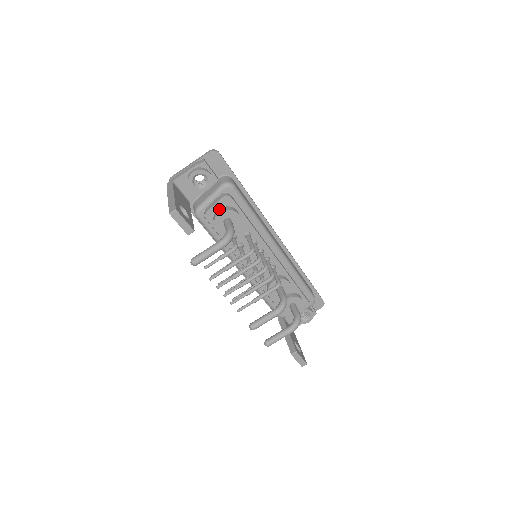
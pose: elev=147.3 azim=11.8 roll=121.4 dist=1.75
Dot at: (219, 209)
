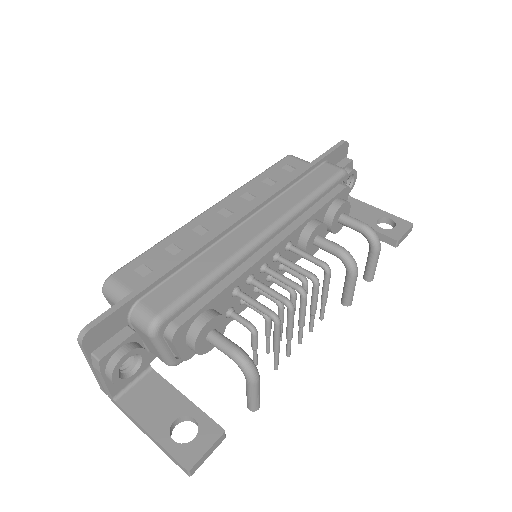
Dot at: (187, 345)
